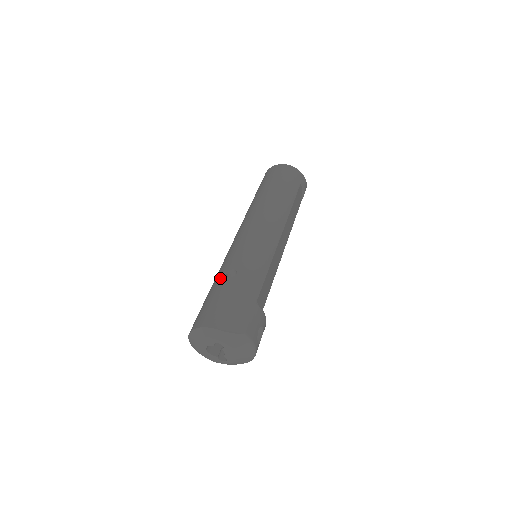
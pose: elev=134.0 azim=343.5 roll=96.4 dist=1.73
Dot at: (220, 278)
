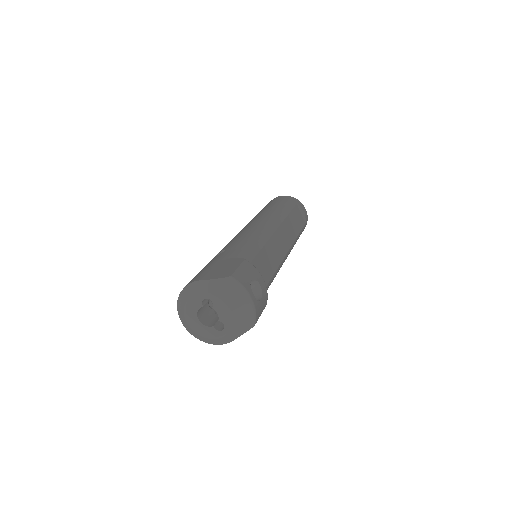
Dot at: occluded
